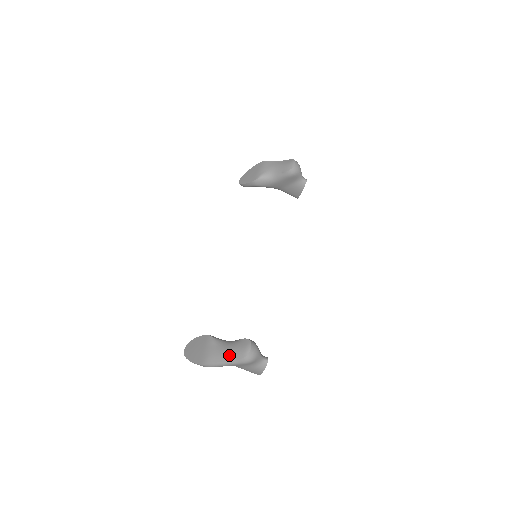
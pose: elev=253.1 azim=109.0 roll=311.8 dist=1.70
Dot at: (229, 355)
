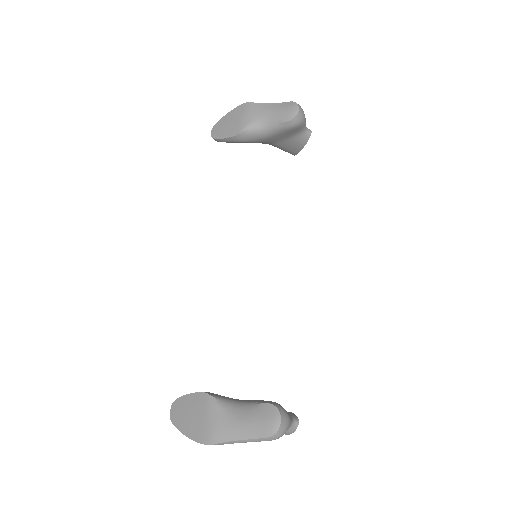
Dot at: (247, 430)
